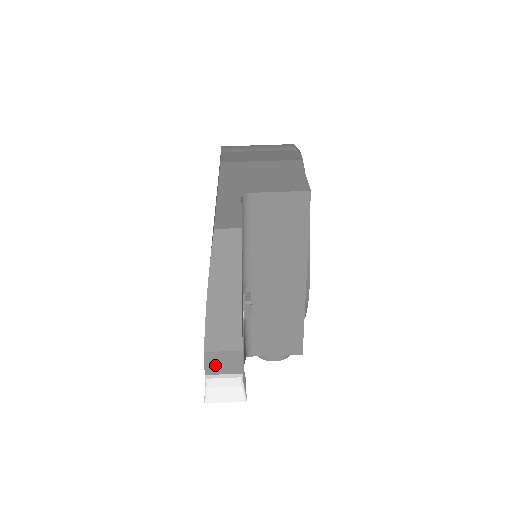
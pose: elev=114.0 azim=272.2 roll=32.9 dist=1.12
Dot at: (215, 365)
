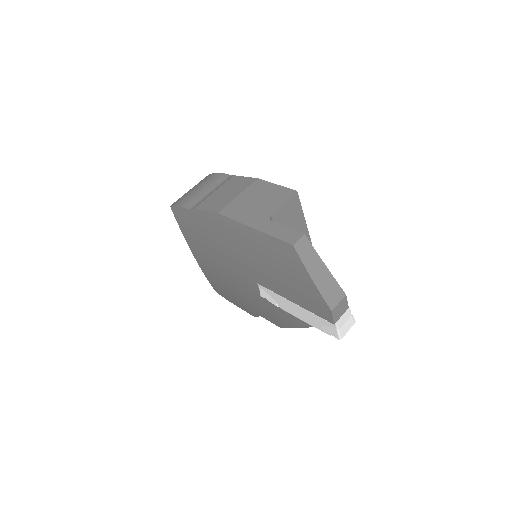
Dot at: (337, 314)
